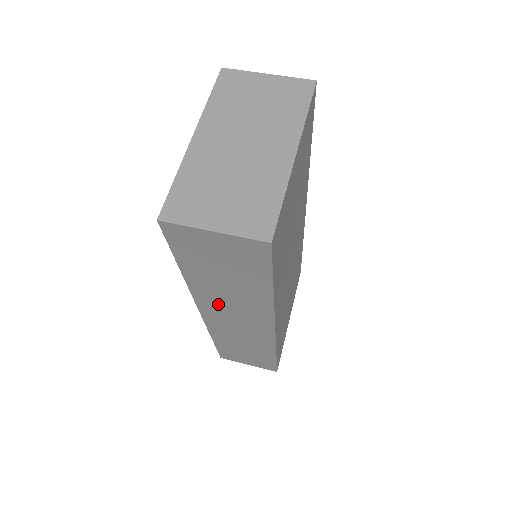
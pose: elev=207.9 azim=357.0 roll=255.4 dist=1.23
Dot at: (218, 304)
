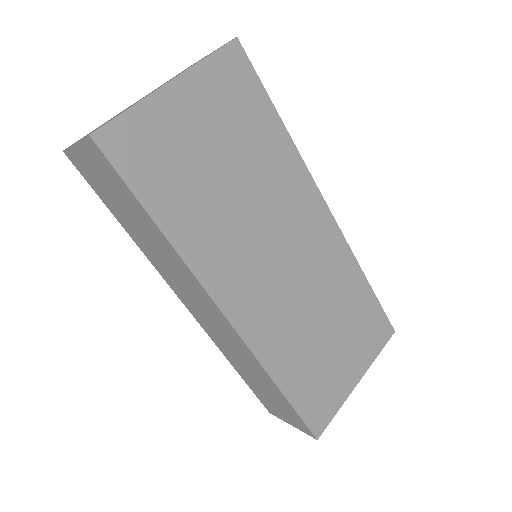
Dot at: (172, 278)
